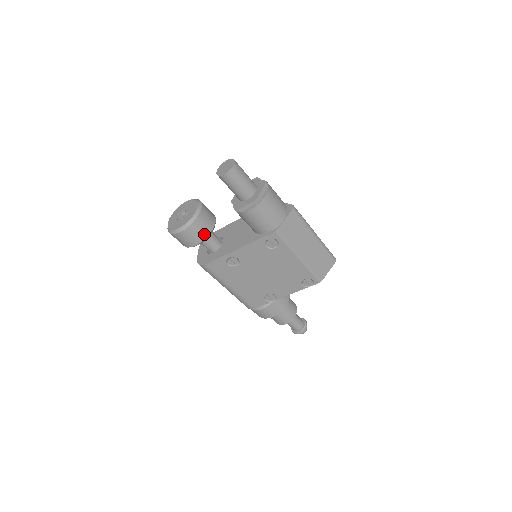
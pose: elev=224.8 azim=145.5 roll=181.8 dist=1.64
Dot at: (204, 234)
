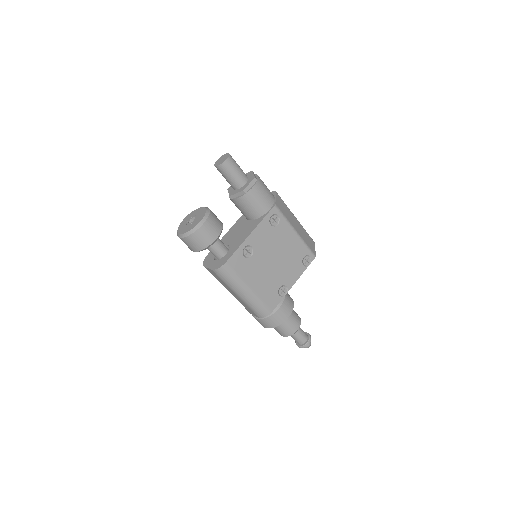
Dot at: (219, 227)
